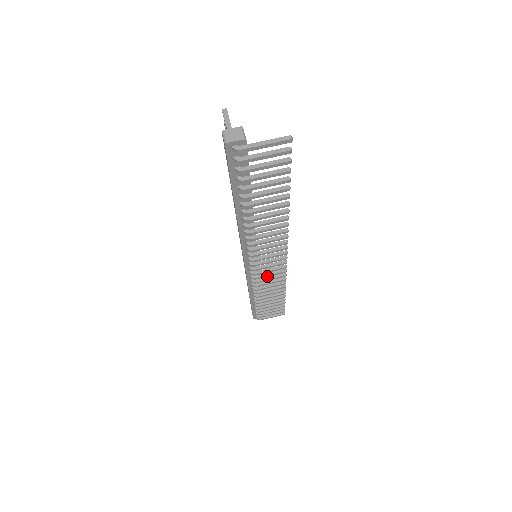
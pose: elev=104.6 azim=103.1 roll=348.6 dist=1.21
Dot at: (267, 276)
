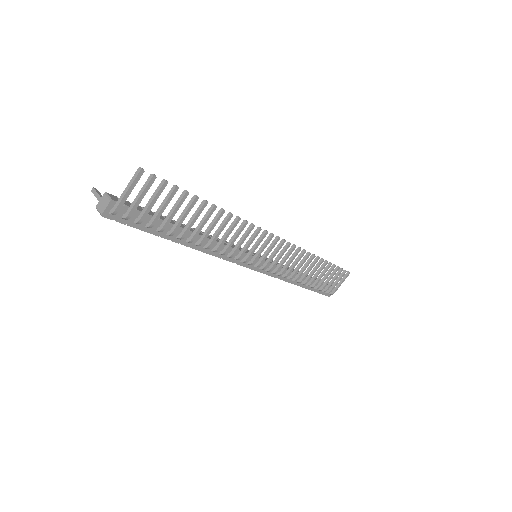
Dot at: (284, 262)
